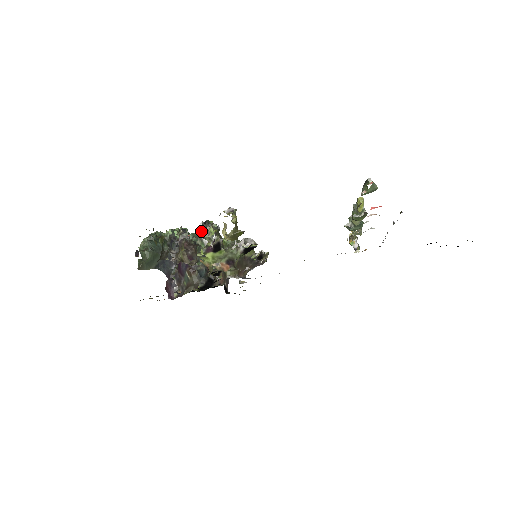
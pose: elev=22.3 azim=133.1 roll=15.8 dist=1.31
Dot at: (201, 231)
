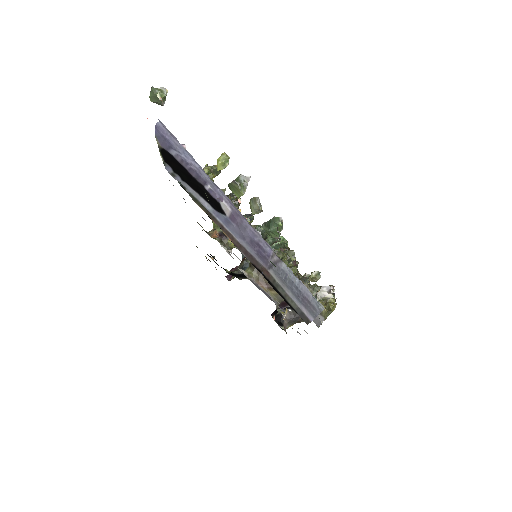
Dot at: occluded
